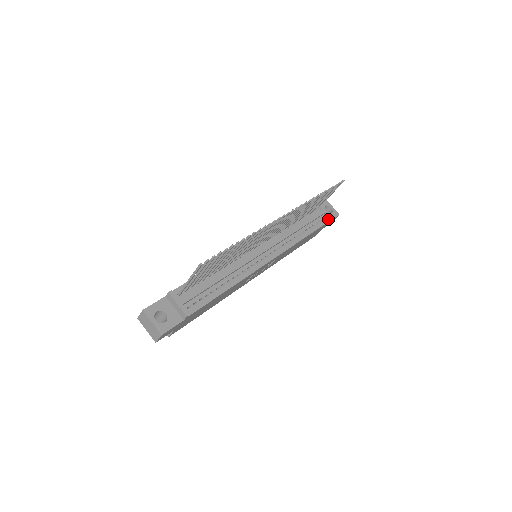
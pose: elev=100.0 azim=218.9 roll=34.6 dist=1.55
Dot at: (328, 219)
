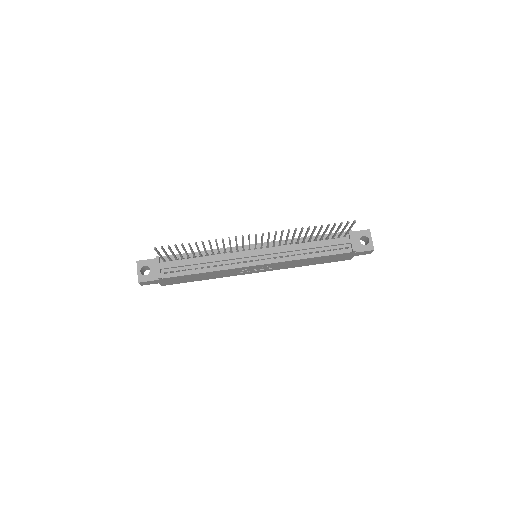
Dot at: (352, 250)
